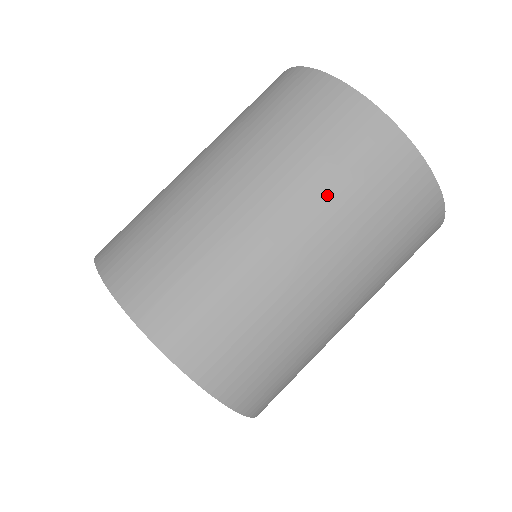
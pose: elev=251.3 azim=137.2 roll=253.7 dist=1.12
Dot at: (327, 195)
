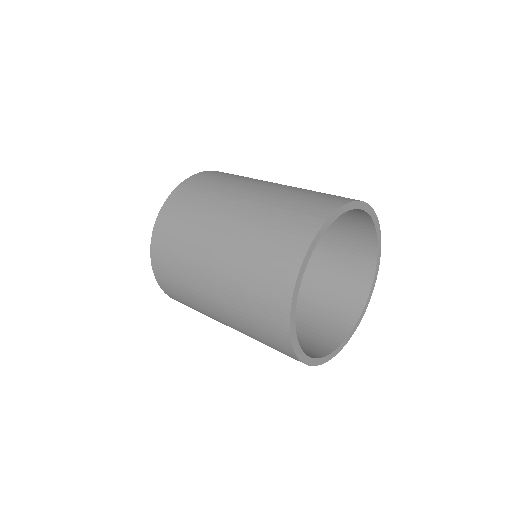
Dot at: (253, 338)
